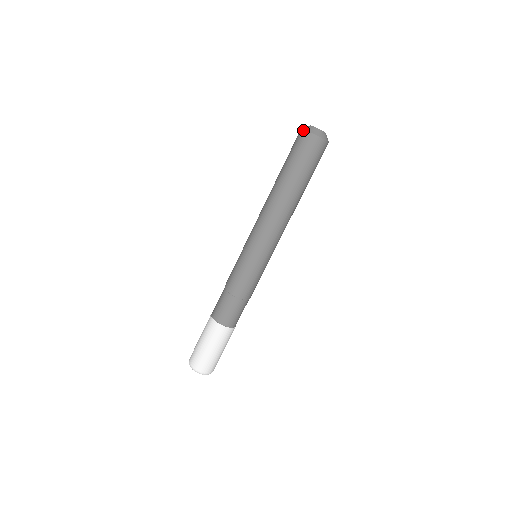
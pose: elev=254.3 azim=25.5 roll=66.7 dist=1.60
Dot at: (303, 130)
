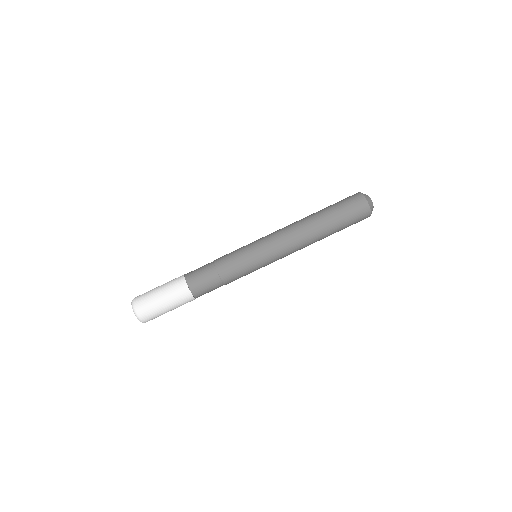
Dot at: (359, 192)
